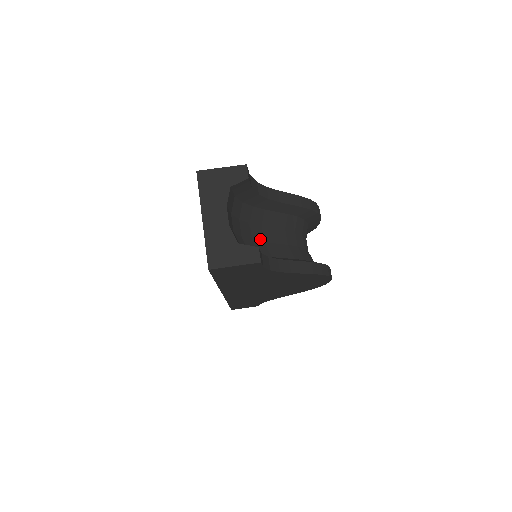
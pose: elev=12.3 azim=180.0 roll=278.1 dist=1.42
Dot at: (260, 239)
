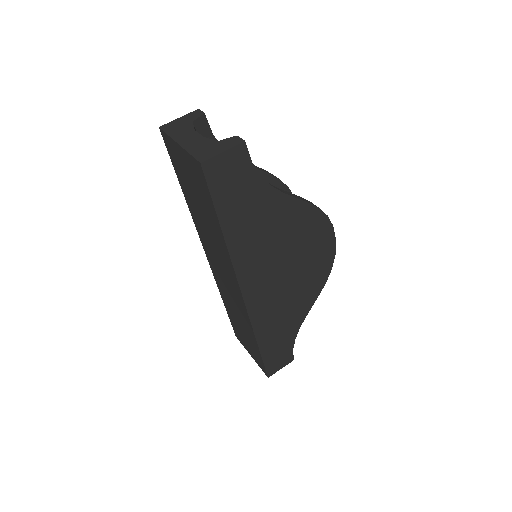
Dot at: occluded
